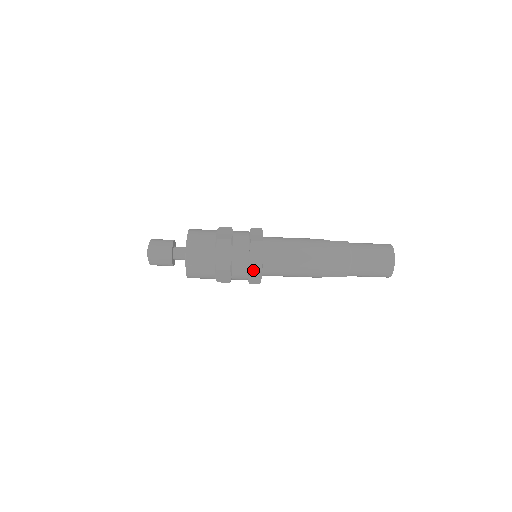
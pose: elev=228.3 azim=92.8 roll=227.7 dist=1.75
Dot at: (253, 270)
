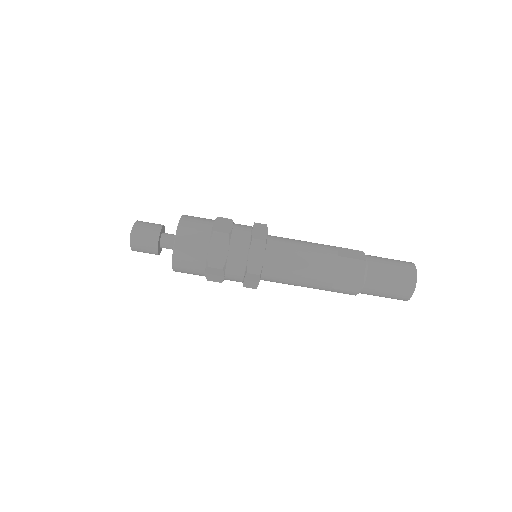
Dot at: (256, 239)
